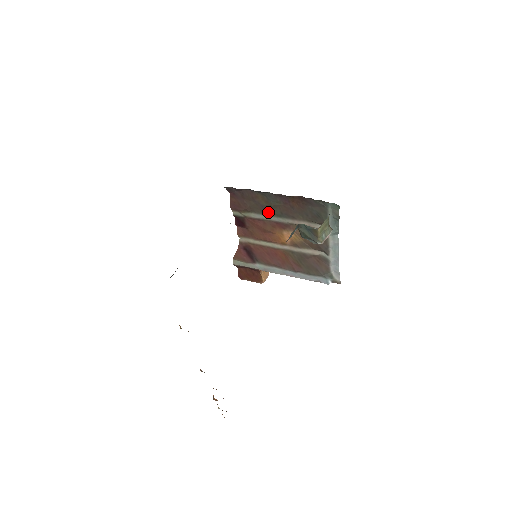
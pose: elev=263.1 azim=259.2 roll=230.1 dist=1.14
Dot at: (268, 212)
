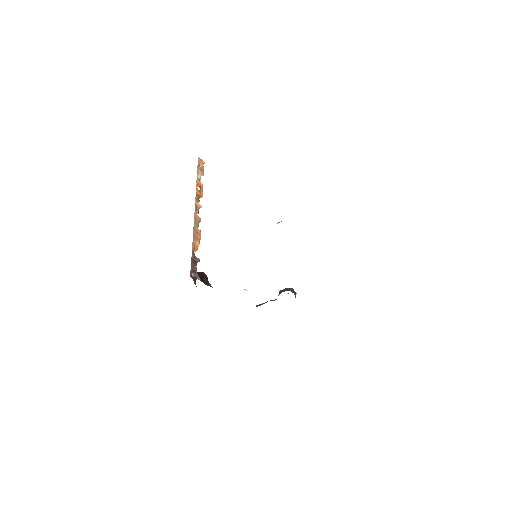
Dot at: occluded
